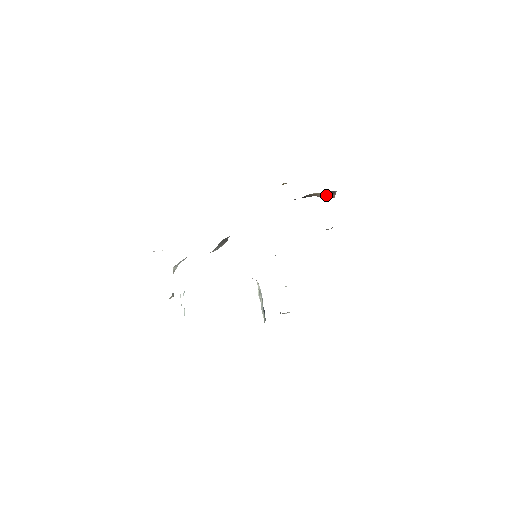
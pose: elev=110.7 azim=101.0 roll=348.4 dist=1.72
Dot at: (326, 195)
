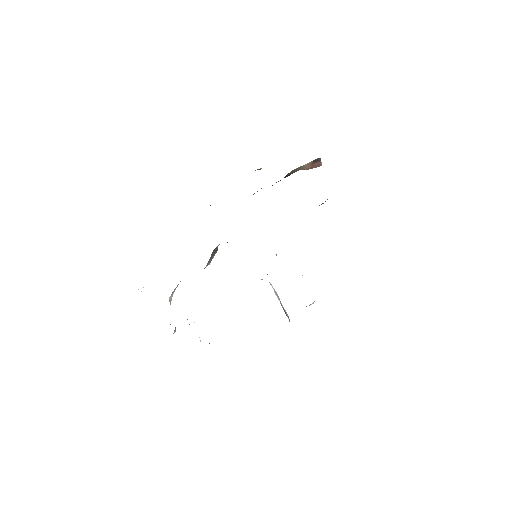
Dot at: (311, 165)
